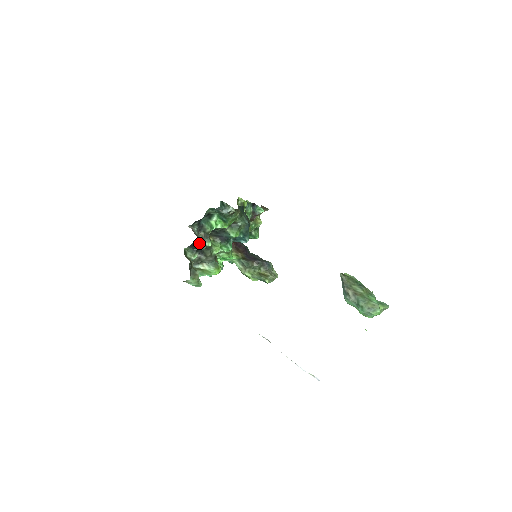
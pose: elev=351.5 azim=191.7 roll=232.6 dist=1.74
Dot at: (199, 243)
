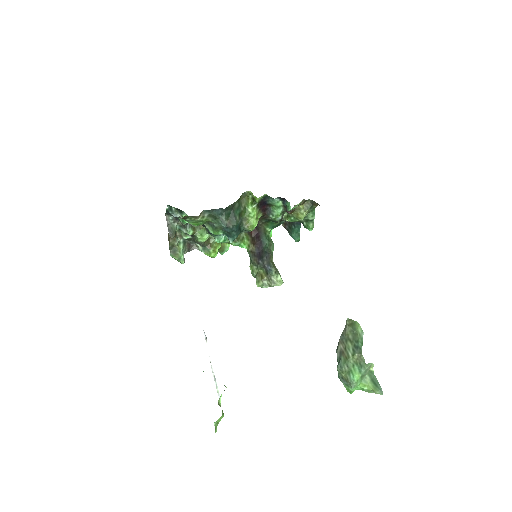
Dot at: (180, 229)
